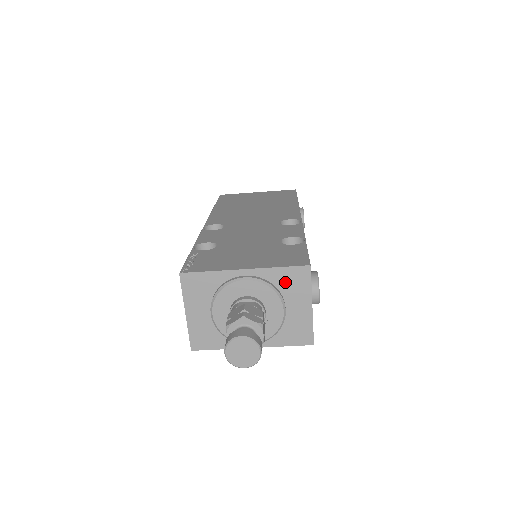
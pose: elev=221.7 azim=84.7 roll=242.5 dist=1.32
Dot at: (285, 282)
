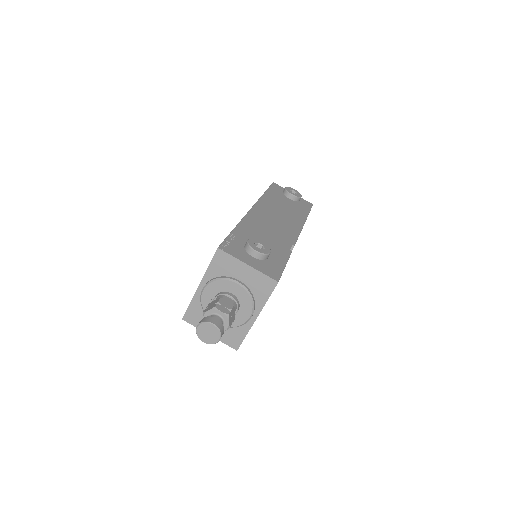
Dot at: (221, 269)
